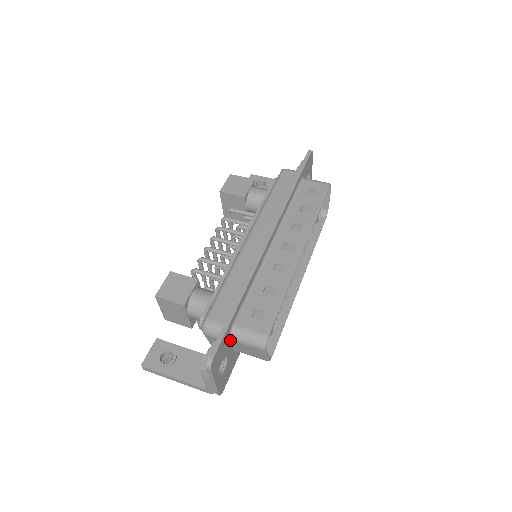
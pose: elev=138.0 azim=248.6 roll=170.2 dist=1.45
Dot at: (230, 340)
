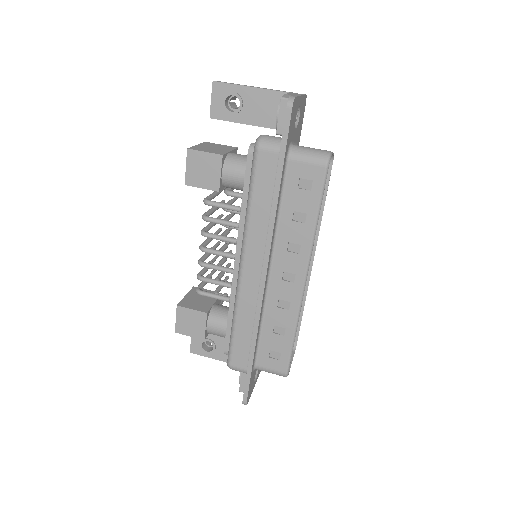
Dot at: occluded
